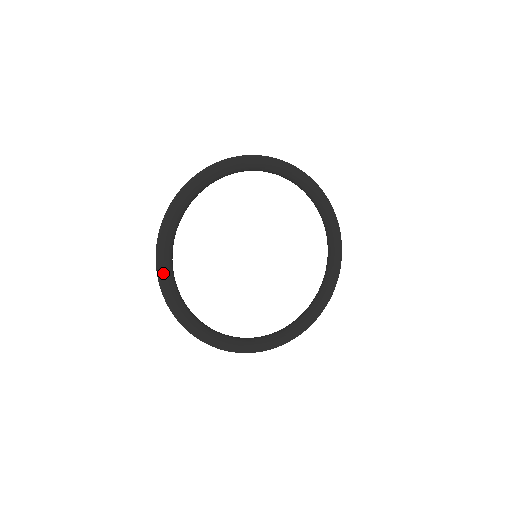
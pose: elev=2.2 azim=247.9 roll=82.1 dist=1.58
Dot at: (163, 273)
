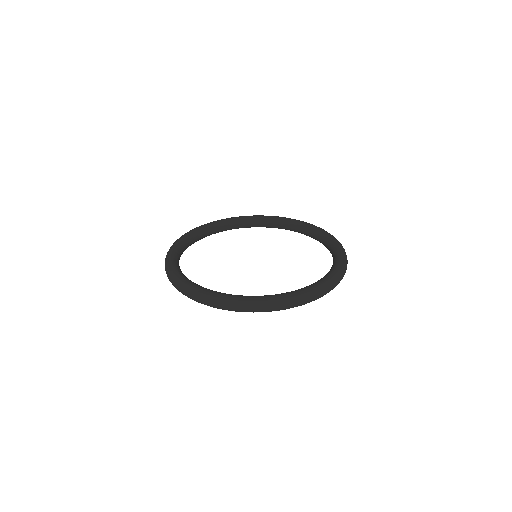
Dot at: (168, 259)
